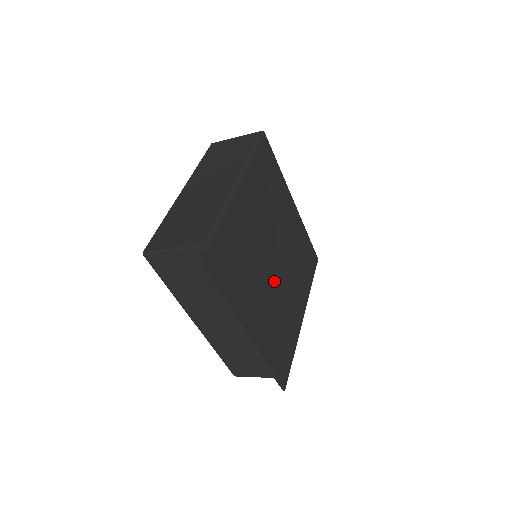
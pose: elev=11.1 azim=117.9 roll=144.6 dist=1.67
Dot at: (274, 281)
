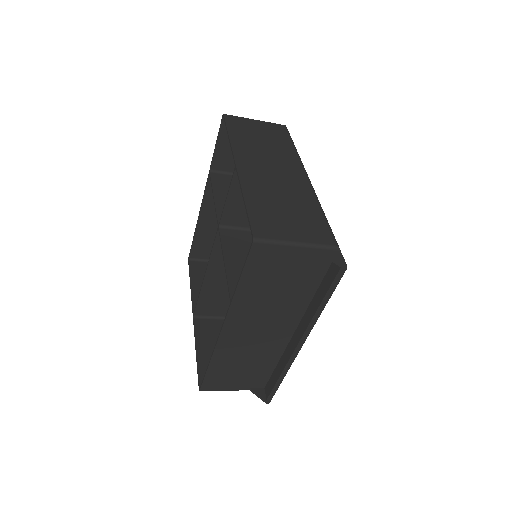
Dot at: occluded
